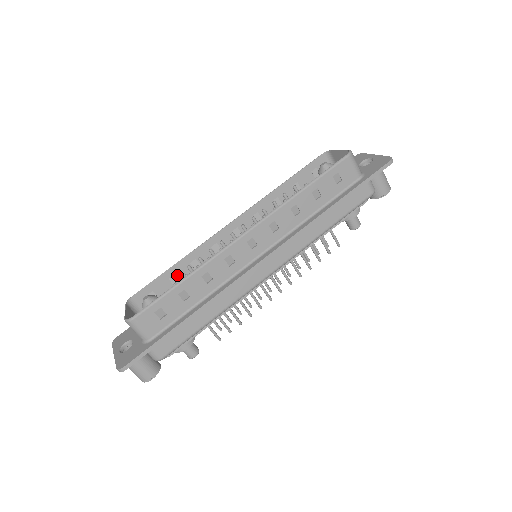
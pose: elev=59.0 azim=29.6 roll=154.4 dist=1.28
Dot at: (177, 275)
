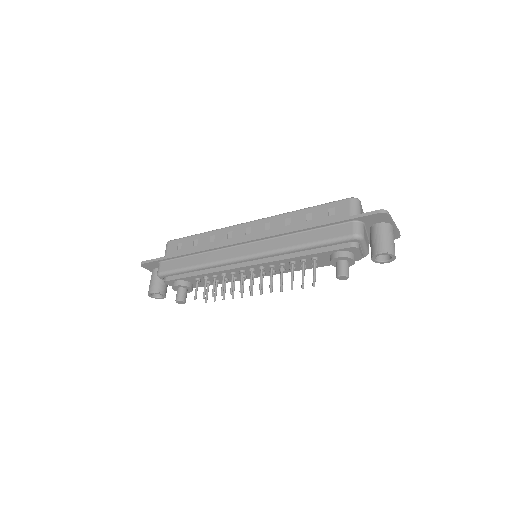
Dot at: occluded
